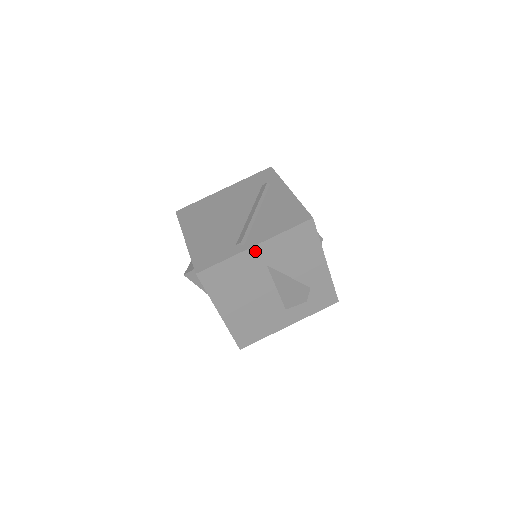
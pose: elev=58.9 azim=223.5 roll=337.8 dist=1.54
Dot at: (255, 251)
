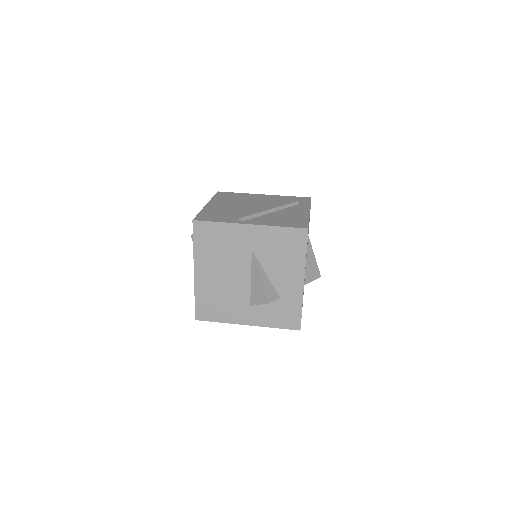
Dot at: (248, 230)
